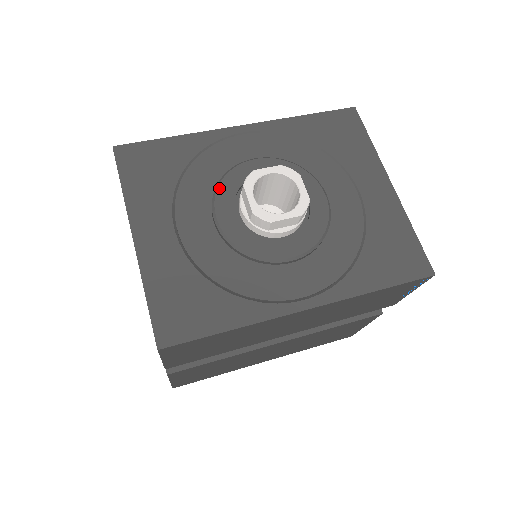
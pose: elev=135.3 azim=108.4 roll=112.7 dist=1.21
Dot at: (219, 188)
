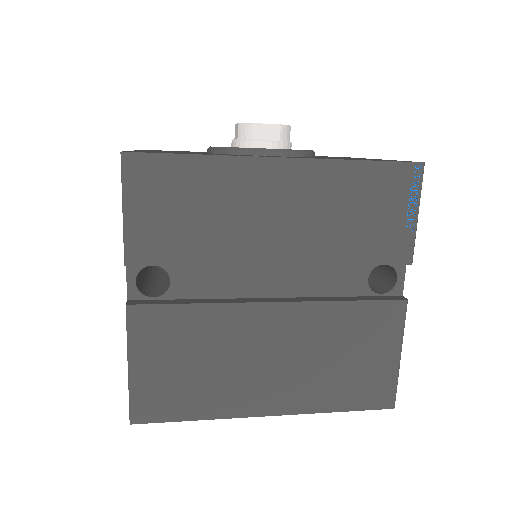
Dot at: occluded
